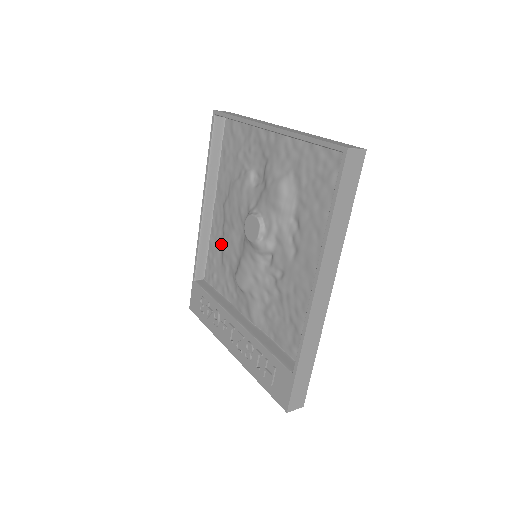
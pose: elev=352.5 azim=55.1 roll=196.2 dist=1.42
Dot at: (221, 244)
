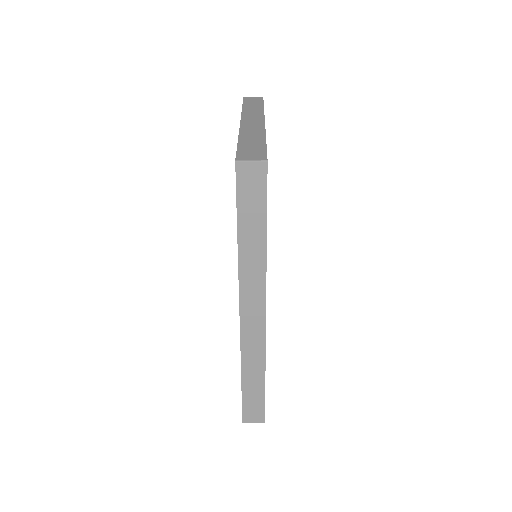
Dot at: occluded
